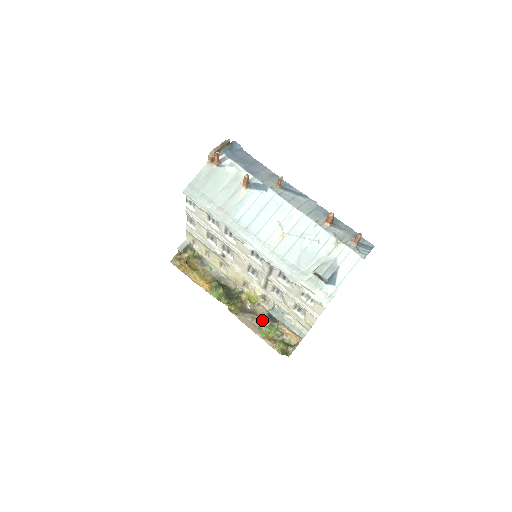
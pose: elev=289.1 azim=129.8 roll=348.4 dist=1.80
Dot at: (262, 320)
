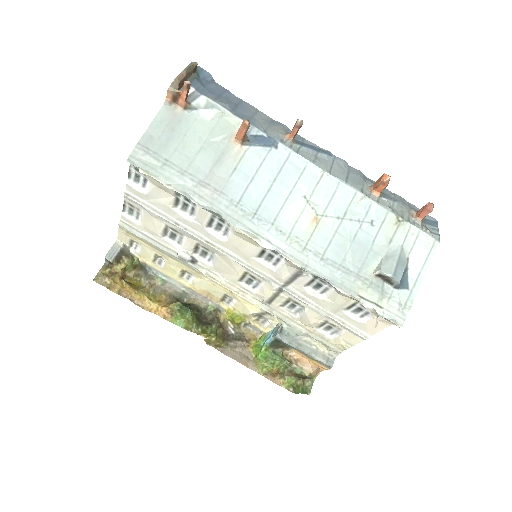
Dot at: (260, 348)
